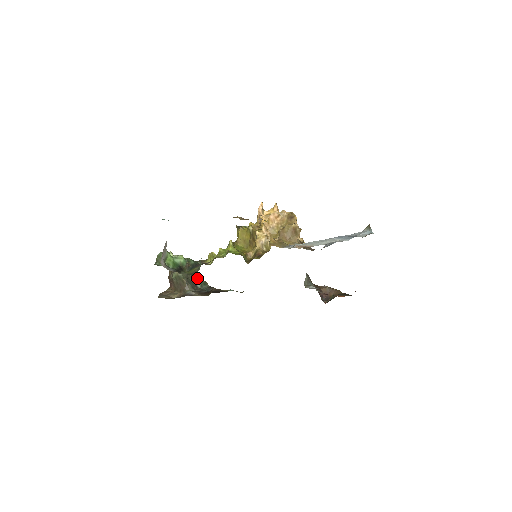
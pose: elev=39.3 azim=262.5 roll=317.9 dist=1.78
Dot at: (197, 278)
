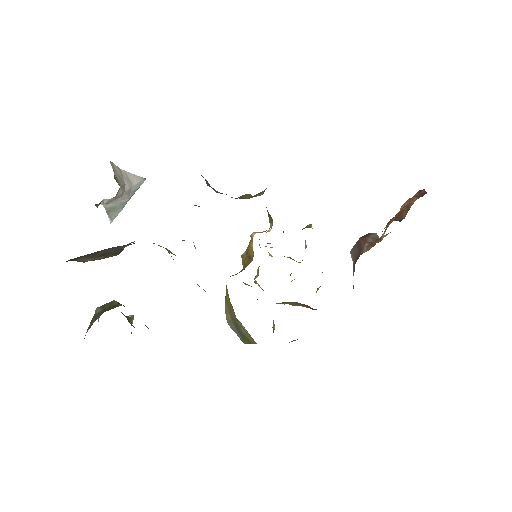
Dot at: occluded
